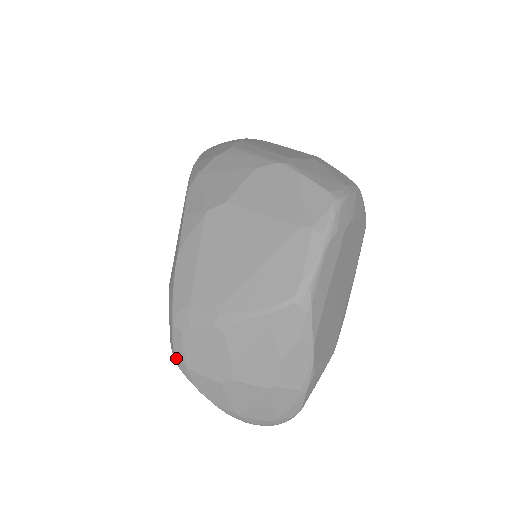
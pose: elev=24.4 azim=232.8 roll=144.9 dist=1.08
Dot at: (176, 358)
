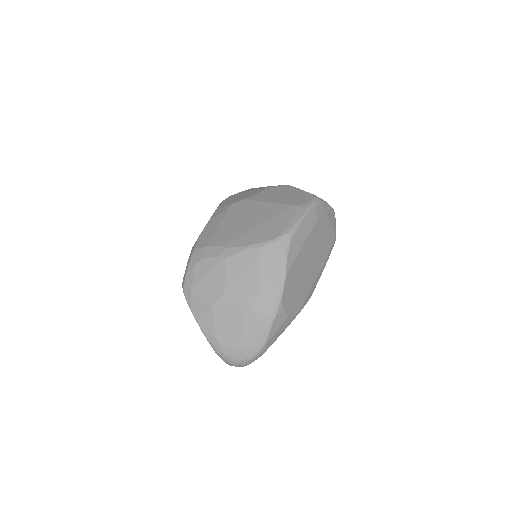
Dot at: (185, 286)
